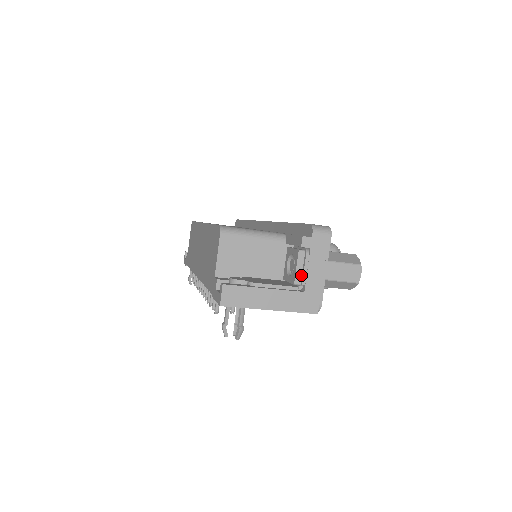
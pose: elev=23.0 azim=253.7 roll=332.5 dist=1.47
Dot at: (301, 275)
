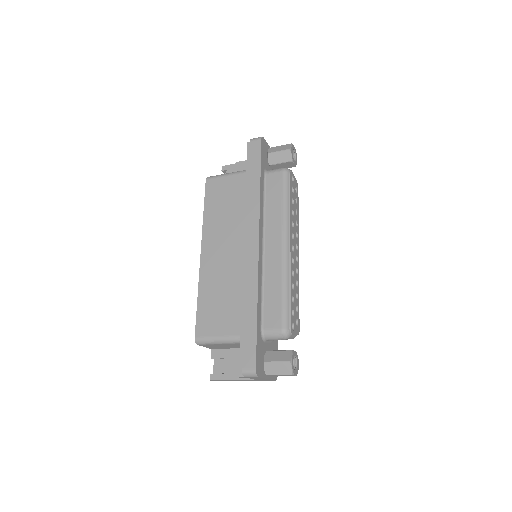
Dot at: occluded
